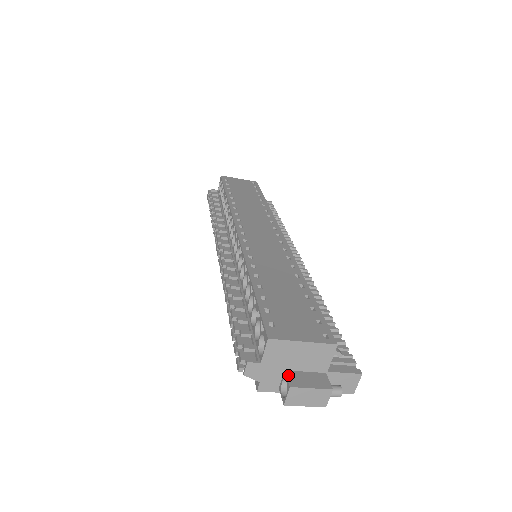
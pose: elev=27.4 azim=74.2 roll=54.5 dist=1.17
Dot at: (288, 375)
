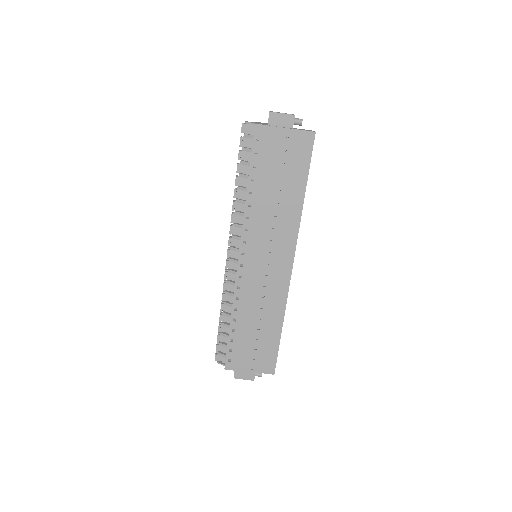
Dot at: occluded
